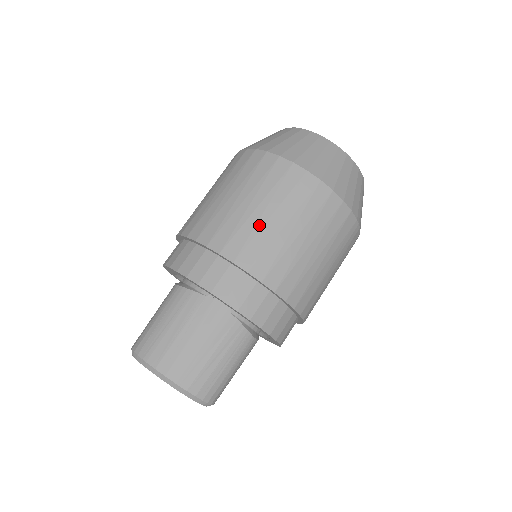
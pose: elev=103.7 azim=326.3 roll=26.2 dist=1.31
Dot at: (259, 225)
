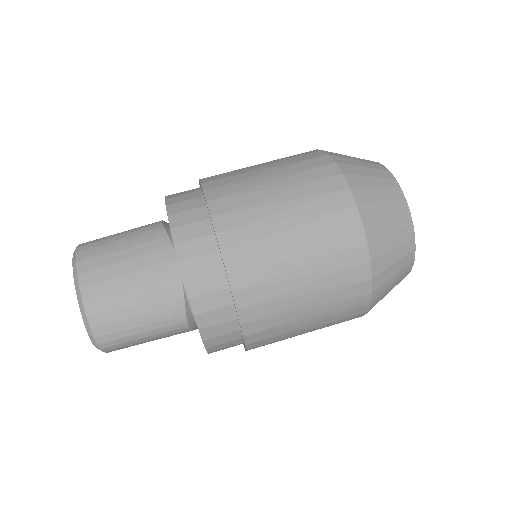
Dot at: (268, 219)
